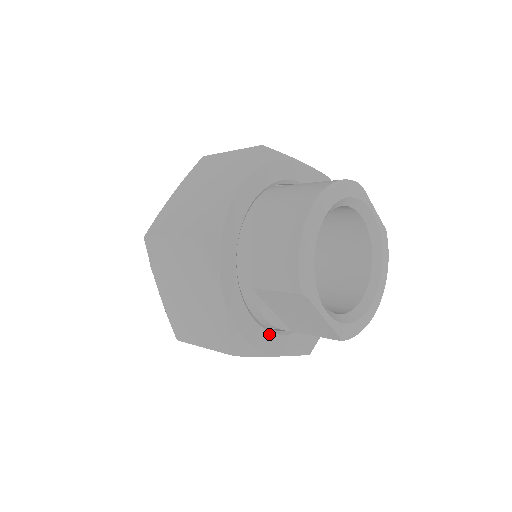
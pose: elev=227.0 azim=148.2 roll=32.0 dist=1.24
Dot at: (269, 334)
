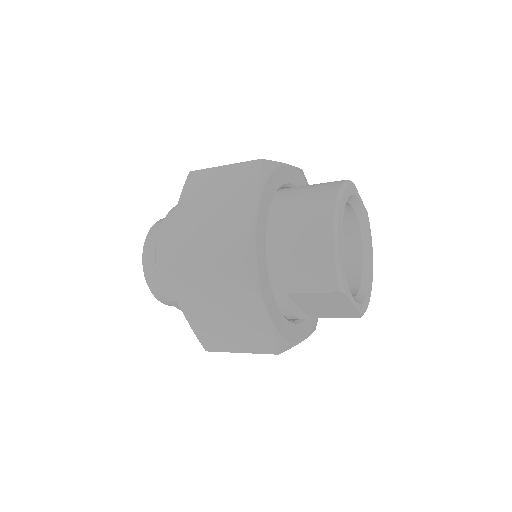
Dot at: (295, 326)
